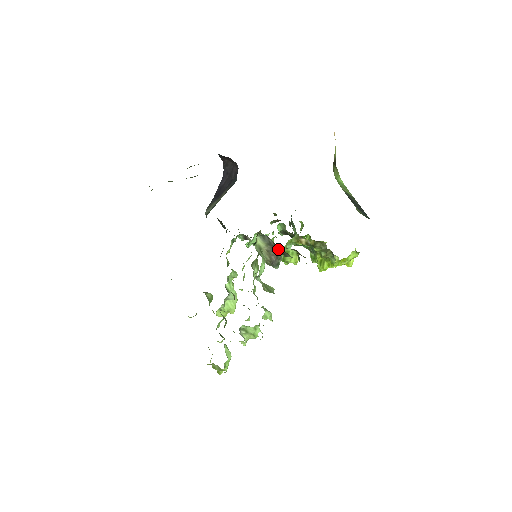
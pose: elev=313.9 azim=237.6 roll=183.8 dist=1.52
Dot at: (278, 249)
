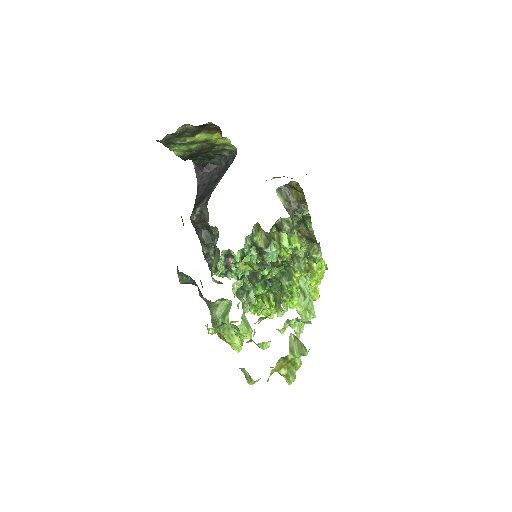
Dot at: (295, 204)
